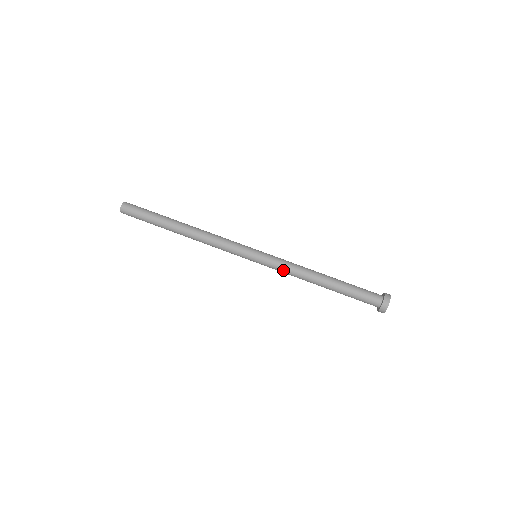
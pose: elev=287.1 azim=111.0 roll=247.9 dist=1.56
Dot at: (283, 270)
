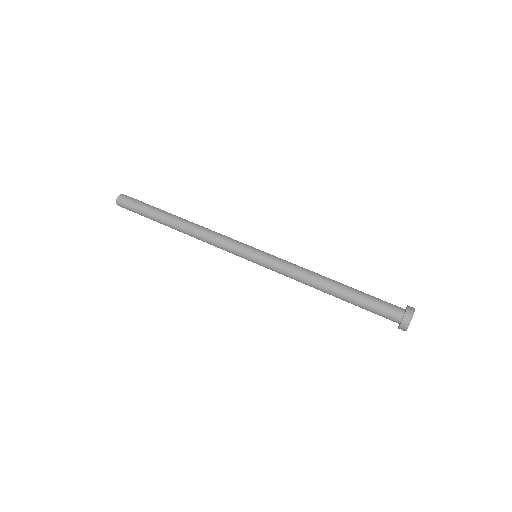
Dot at: (288, 265)
